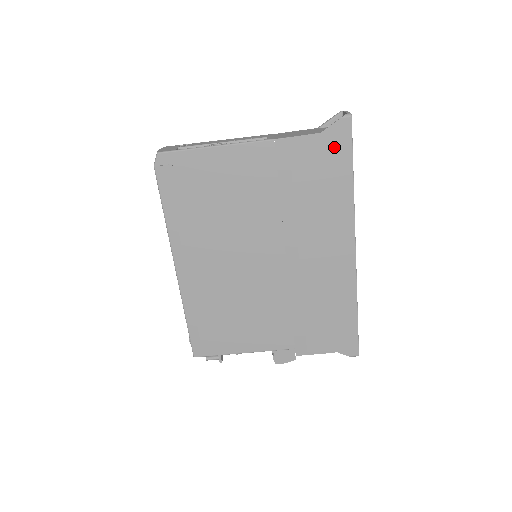
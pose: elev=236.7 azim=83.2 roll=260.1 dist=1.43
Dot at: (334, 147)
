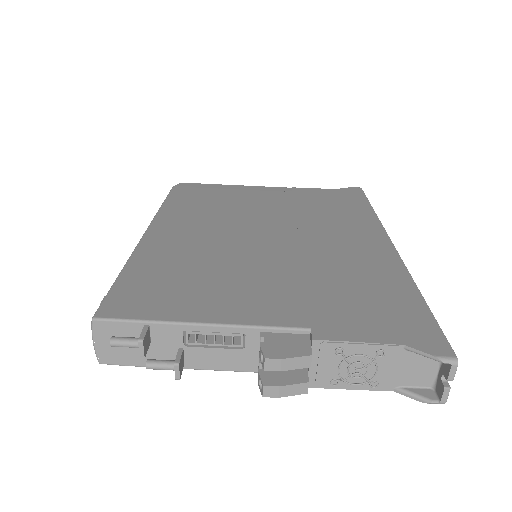
Dot at: (349, 195)
